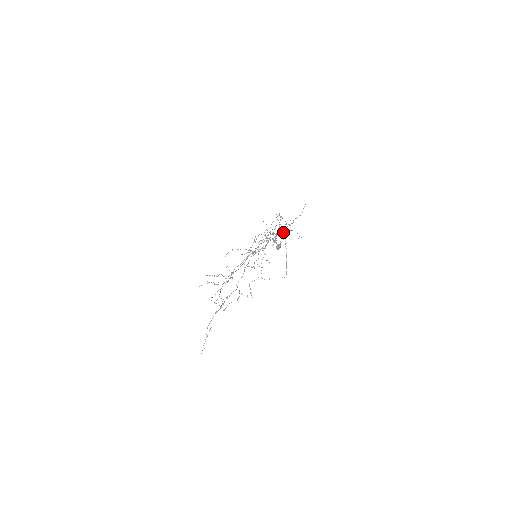
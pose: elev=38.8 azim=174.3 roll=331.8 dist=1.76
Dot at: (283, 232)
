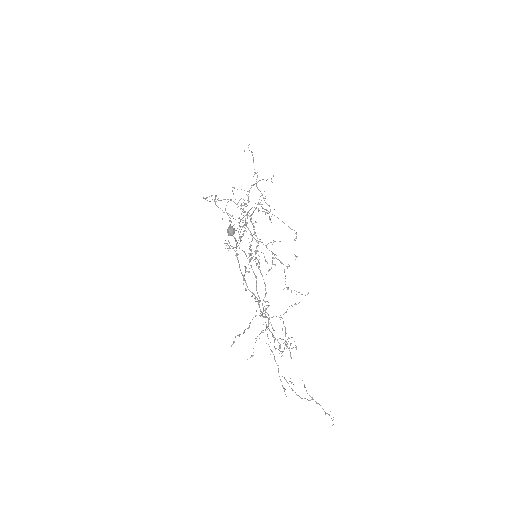
Dot at: occluded
